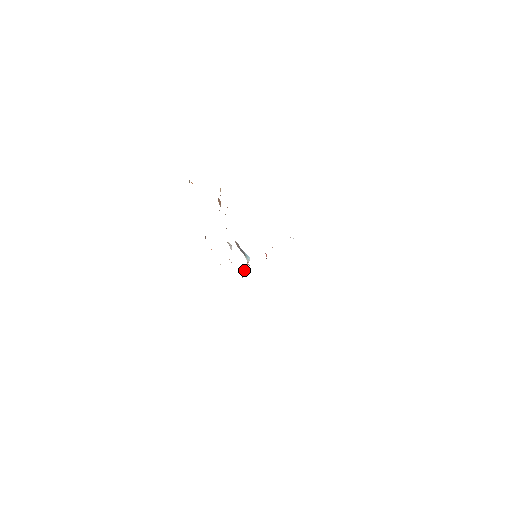
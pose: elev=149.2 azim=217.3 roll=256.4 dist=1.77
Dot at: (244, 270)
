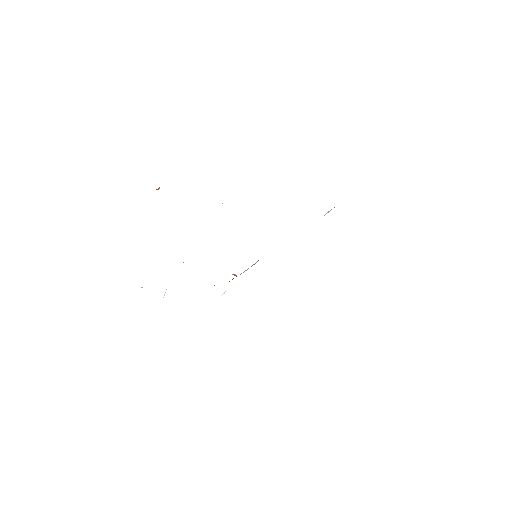
Dot at: occluded
